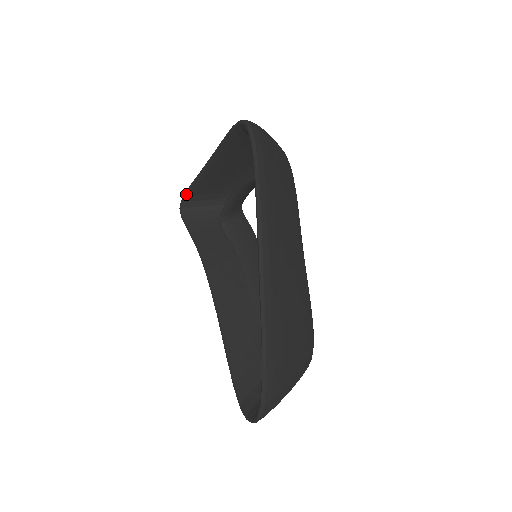
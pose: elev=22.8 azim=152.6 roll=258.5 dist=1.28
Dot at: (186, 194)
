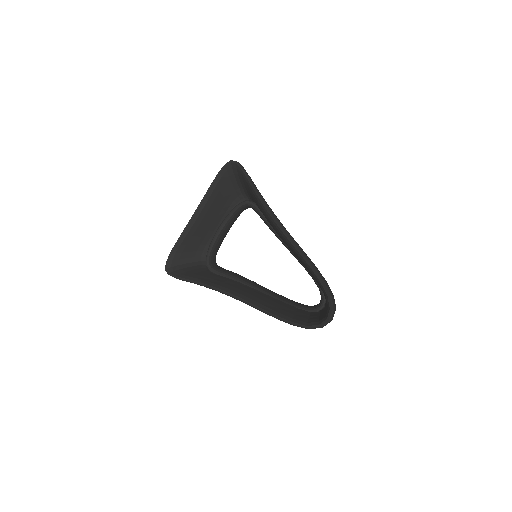
Dot at: (171, 253)
